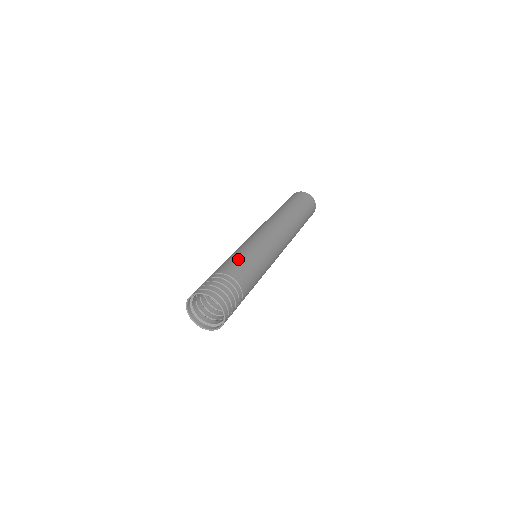
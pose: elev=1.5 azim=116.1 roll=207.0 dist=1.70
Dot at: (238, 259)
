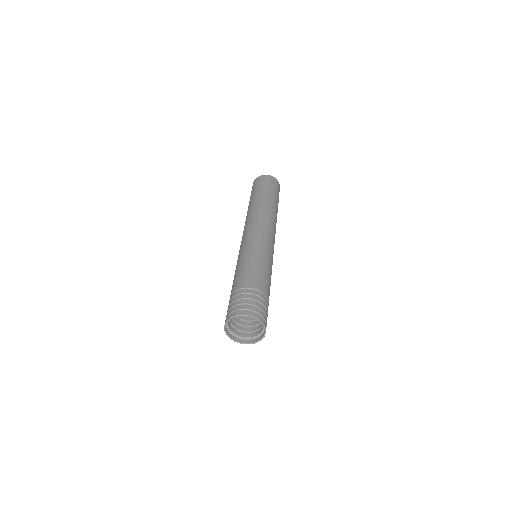
Dot at: (257, 269)
